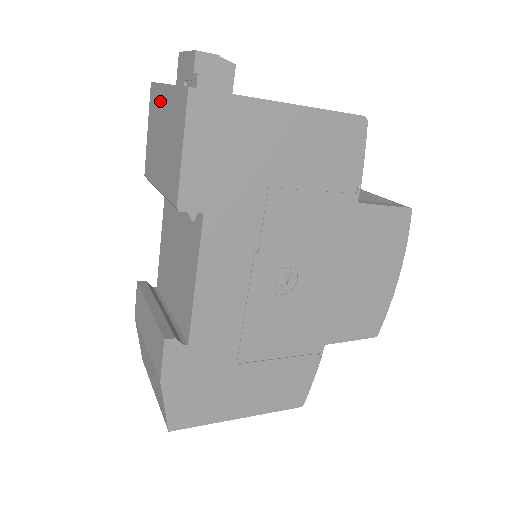
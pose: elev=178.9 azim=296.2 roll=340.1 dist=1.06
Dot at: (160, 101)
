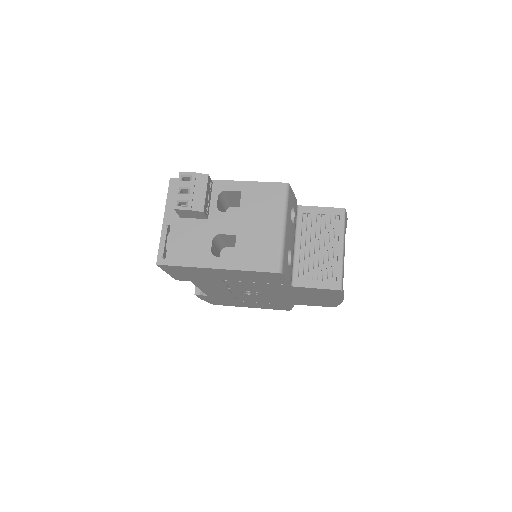
Dot at: occluded
